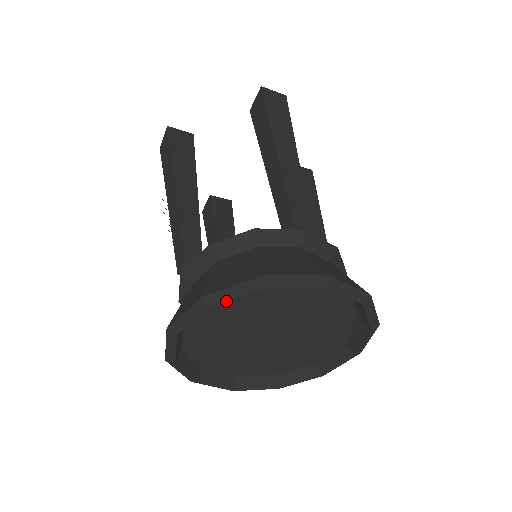
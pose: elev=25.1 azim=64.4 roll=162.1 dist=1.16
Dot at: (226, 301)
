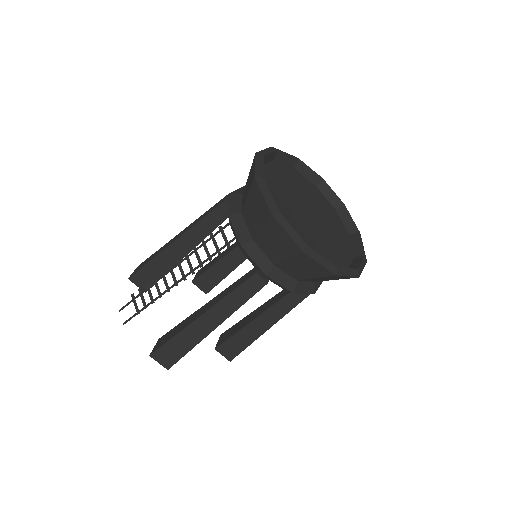
Dot at: (280, 168)
